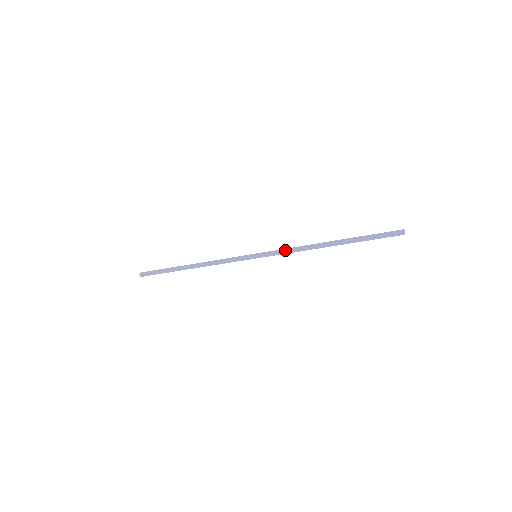
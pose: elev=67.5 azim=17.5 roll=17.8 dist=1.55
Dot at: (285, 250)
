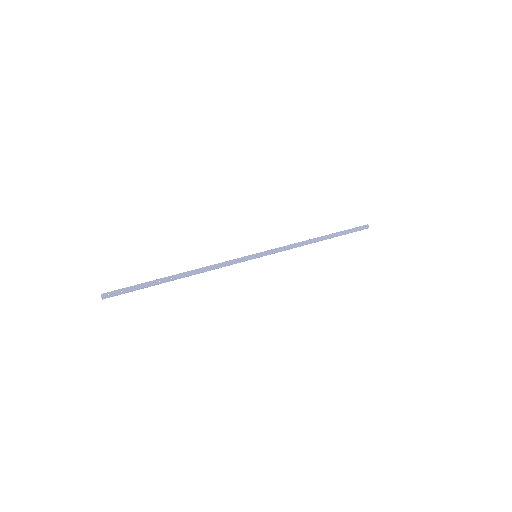
Dot at: (284, 246)
